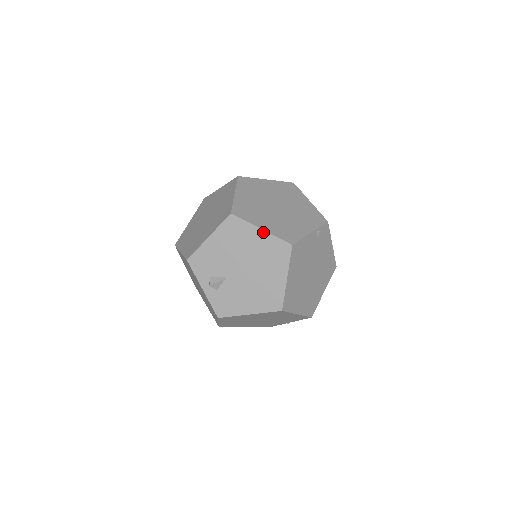
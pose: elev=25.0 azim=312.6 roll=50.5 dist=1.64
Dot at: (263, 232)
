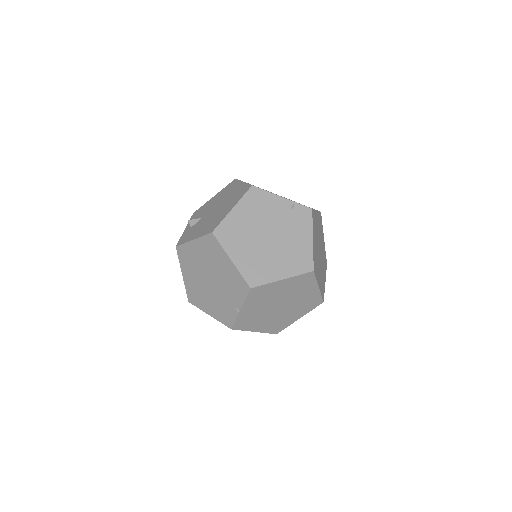
Dot at: (243, 183)
